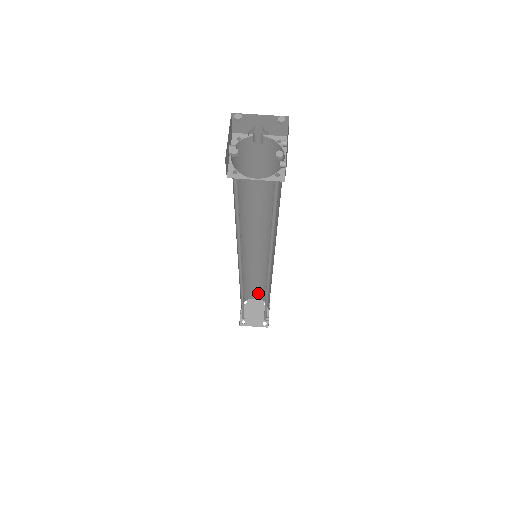
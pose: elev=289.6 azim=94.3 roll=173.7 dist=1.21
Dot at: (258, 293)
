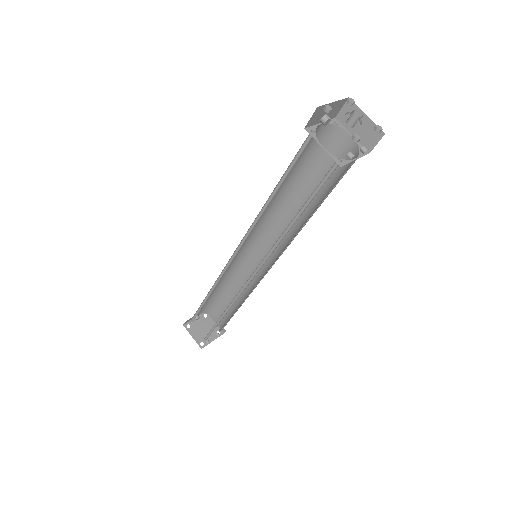
Dot at: occluded
